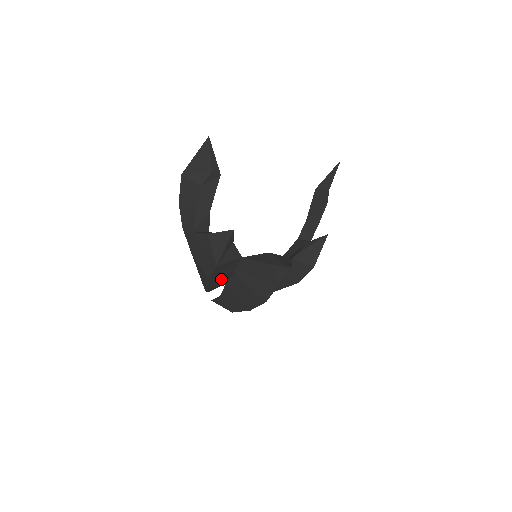
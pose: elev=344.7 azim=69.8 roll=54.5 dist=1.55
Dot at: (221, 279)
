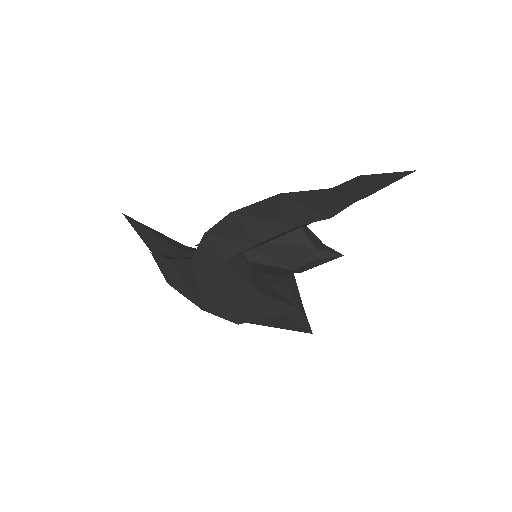
Dot at: occluded
